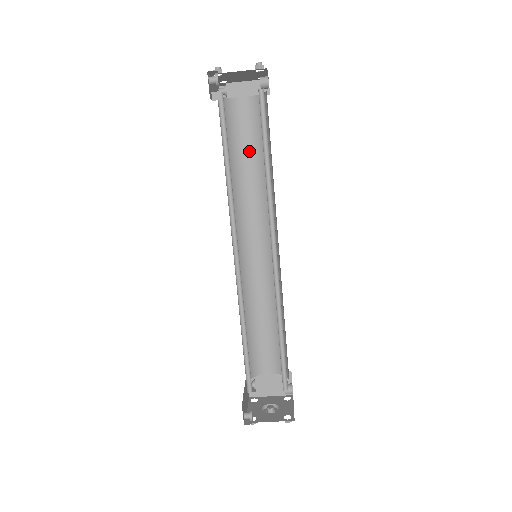
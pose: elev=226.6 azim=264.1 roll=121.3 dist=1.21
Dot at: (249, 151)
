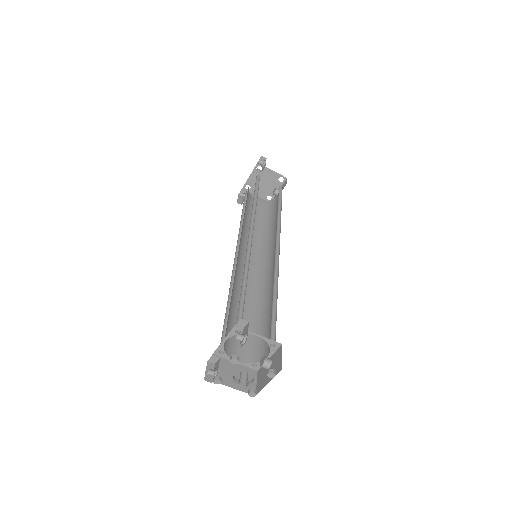
Dot at: occluded
